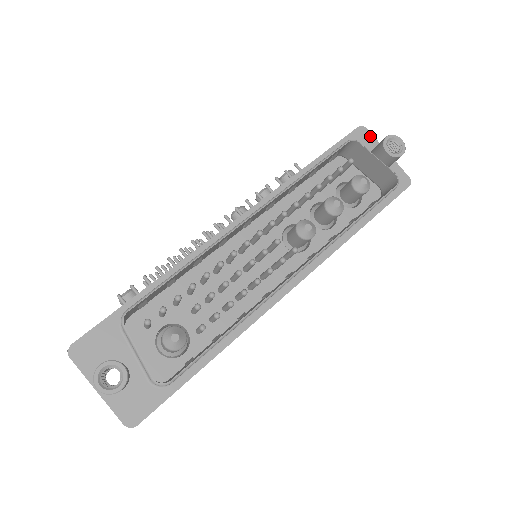
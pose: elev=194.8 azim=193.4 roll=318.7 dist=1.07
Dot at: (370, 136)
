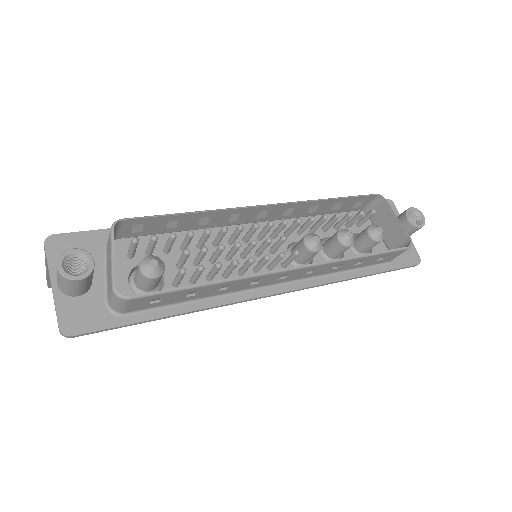
Dot at: (395, 210)
